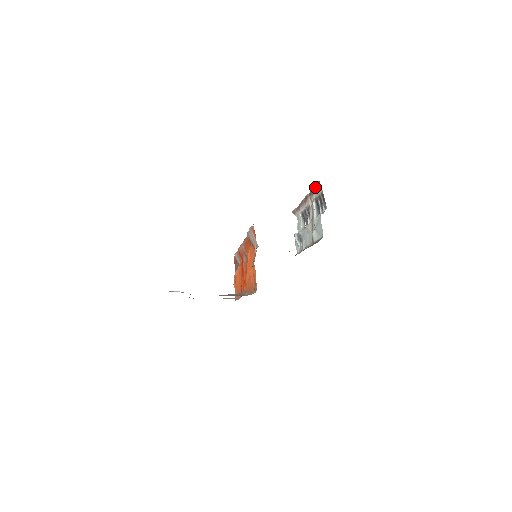
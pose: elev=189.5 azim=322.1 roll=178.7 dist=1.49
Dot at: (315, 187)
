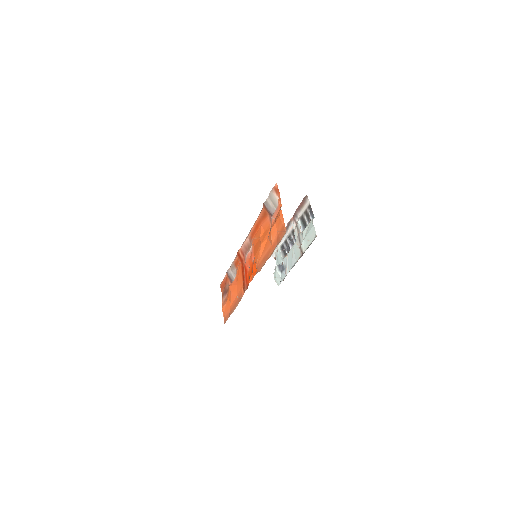
Dot at: (301, 204)
